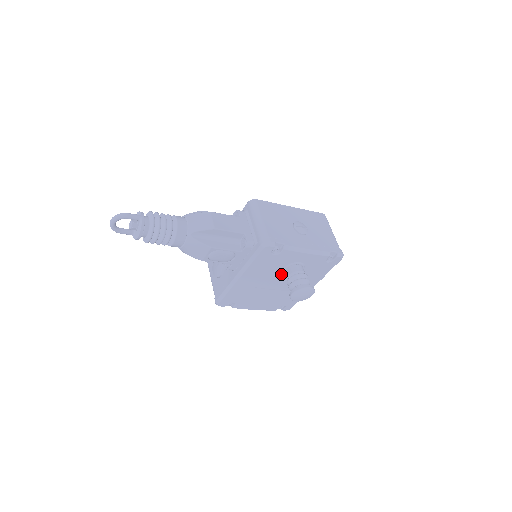
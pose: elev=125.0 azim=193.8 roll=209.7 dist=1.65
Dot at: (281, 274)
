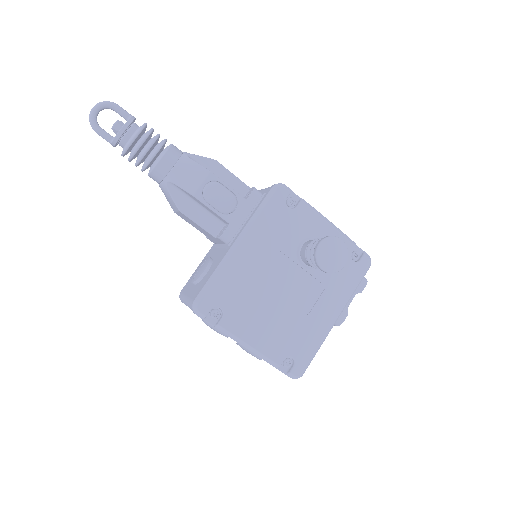
Dot at: (294, 259)
